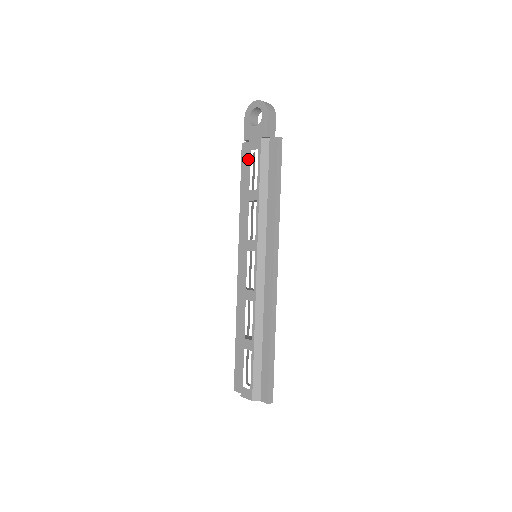
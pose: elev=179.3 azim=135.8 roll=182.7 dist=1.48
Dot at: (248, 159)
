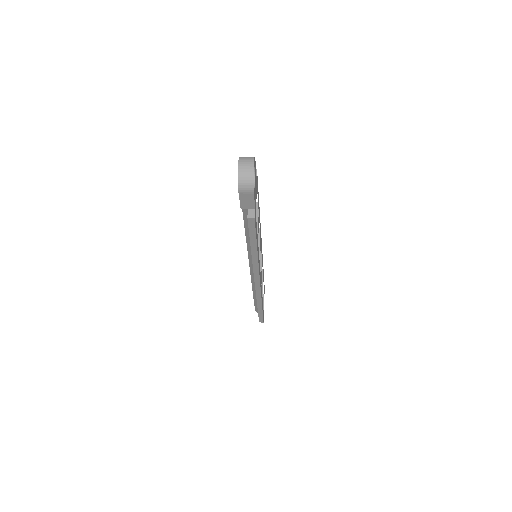
Dot at: occluded
